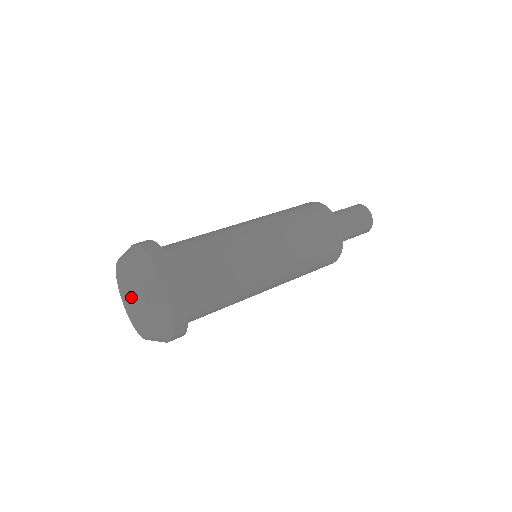
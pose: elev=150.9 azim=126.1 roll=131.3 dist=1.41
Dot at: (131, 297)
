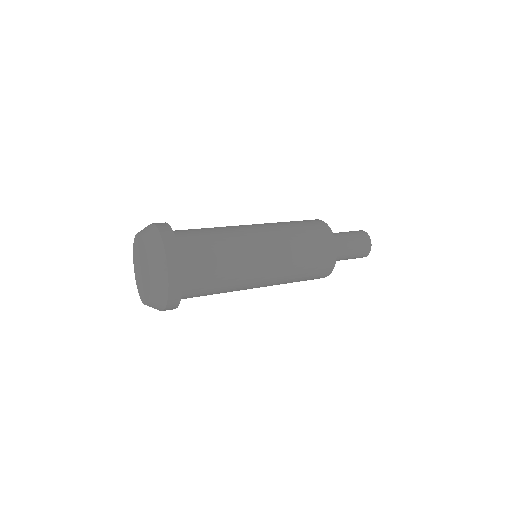
Dot at: (140, 269)
